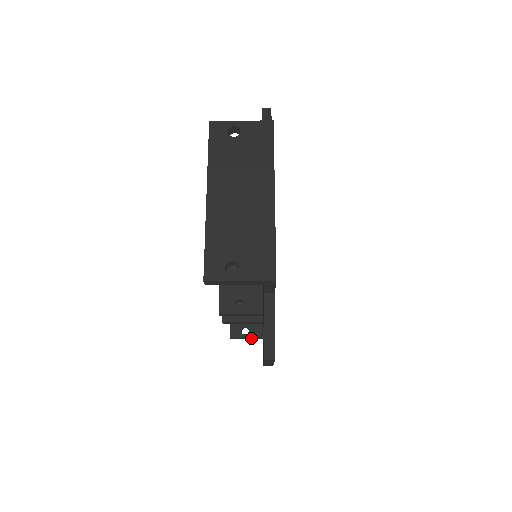
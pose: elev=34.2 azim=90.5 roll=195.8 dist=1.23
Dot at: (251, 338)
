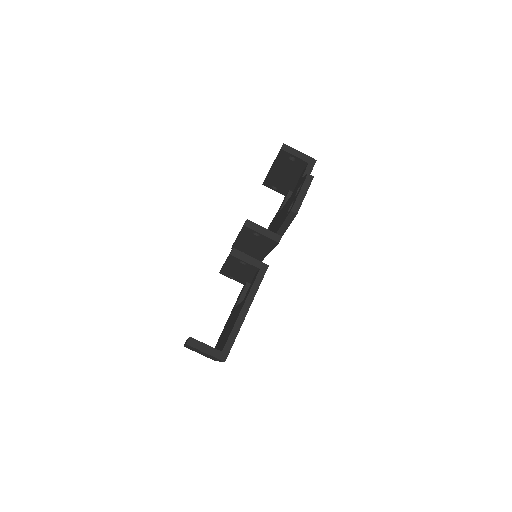
Dot at: (210, 348)
